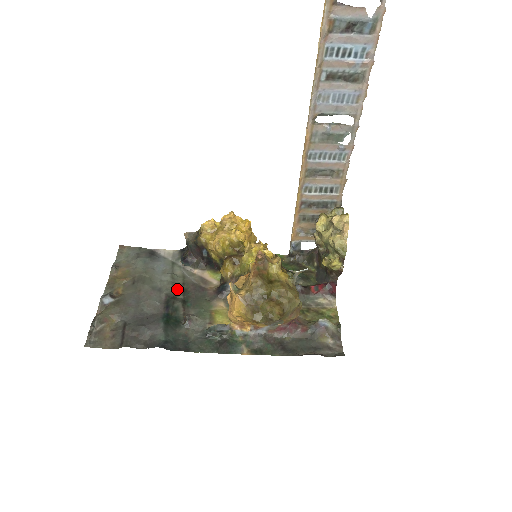
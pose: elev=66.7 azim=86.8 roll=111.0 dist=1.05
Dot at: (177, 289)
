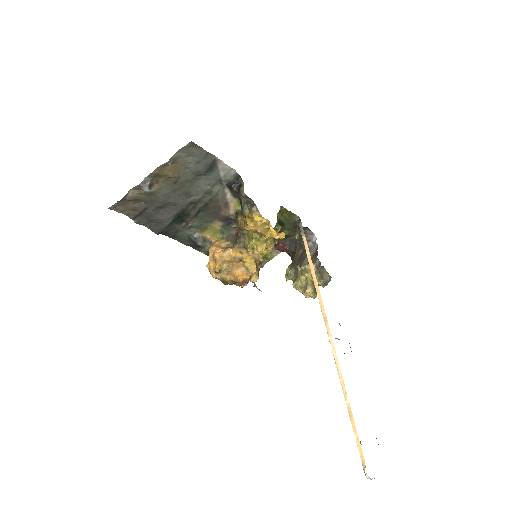
Dot at: (203, 201)
